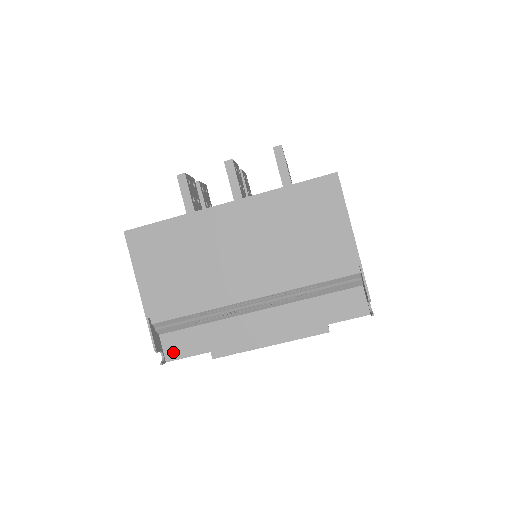
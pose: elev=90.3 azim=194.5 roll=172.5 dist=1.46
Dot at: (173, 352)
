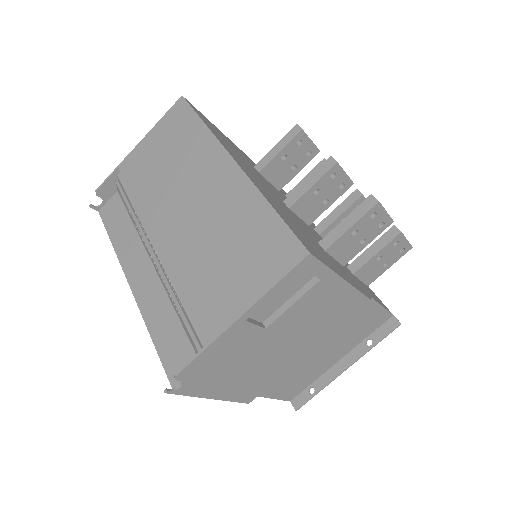
Dot at: (107, 211)
